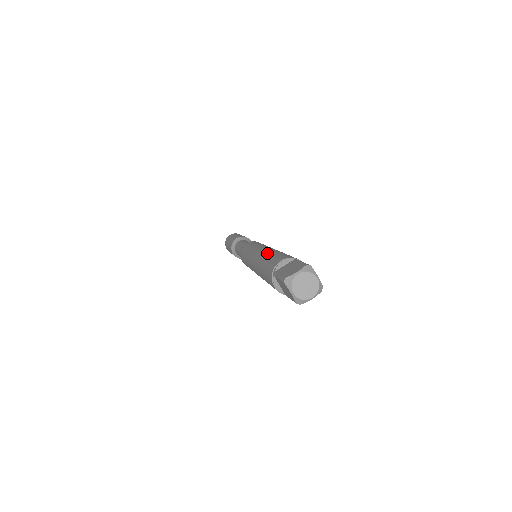
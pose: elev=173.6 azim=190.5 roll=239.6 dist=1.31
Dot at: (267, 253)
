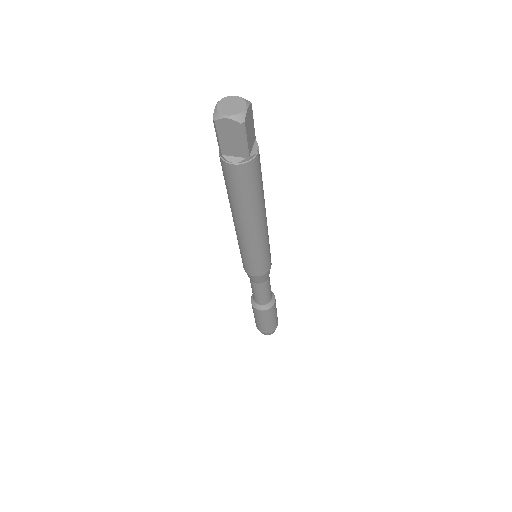
Dot at: occluded
